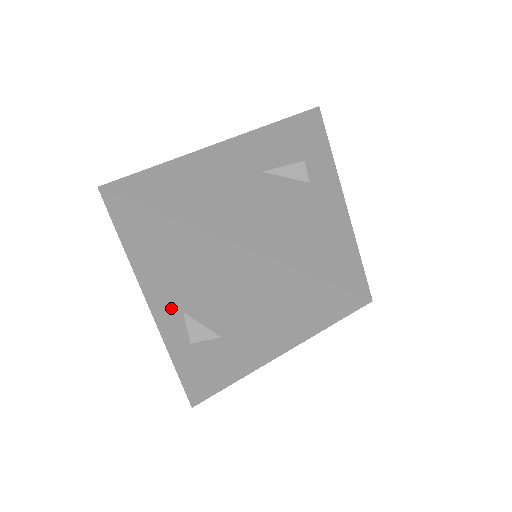
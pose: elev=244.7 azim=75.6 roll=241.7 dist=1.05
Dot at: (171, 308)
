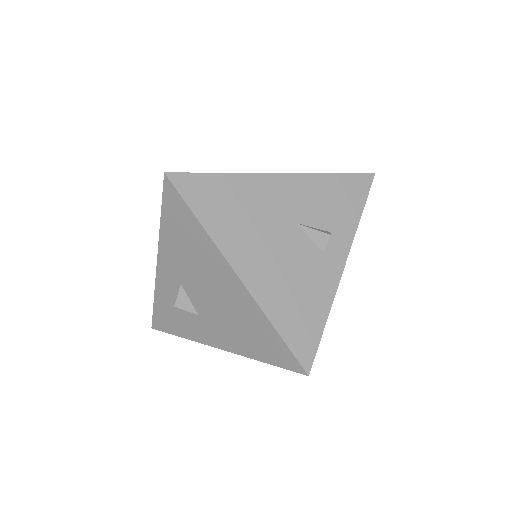
Dot at: (173, 275)
